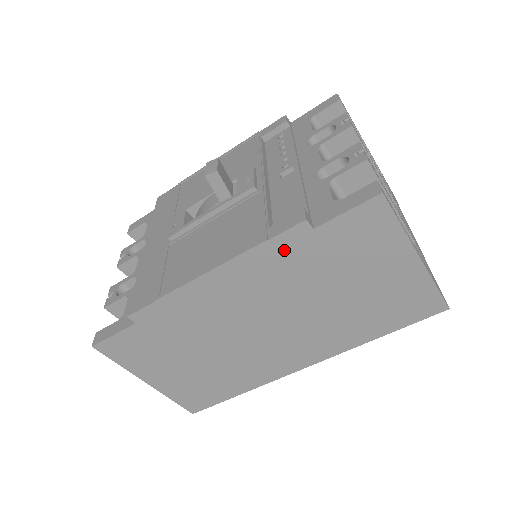
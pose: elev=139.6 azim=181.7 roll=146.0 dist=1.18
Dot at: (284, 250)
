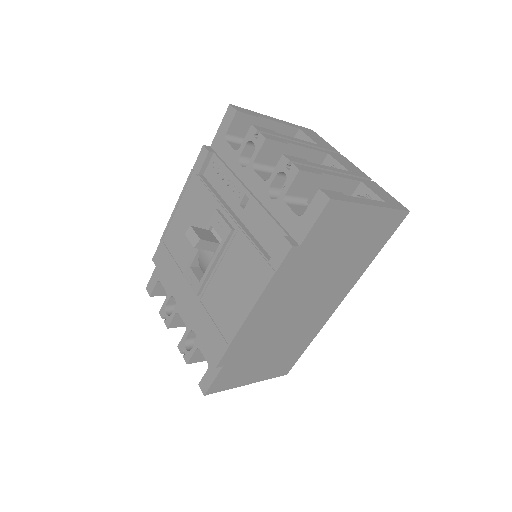
Dot at: (289, 268)
